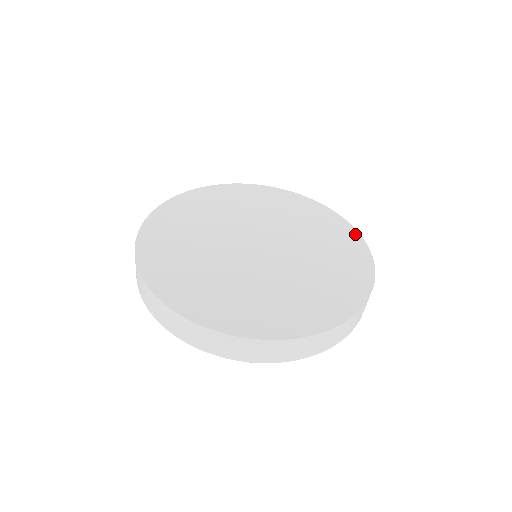
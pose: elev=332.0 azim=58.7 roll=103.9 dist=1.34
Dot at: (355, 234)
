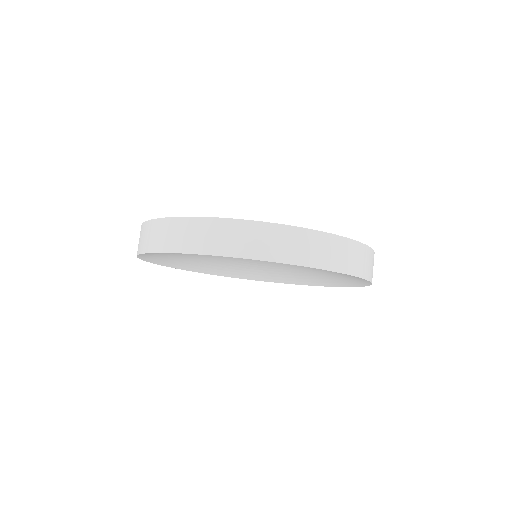
Dot at: occluded
